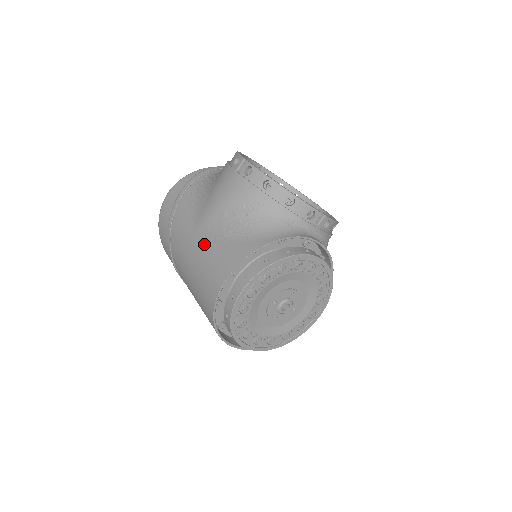
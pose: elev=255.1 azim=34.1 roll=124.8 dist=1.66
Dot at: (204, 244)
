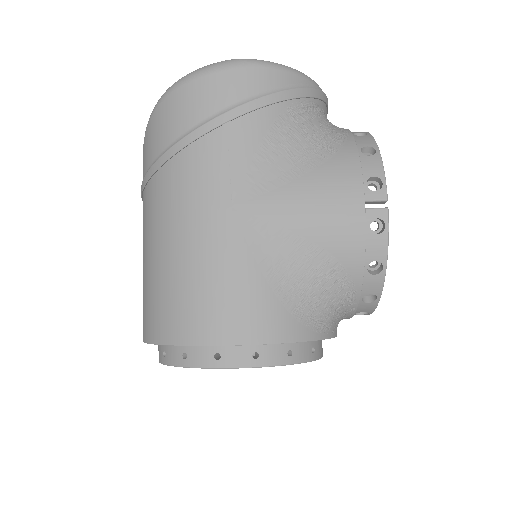
Dot at: (239, 248)
